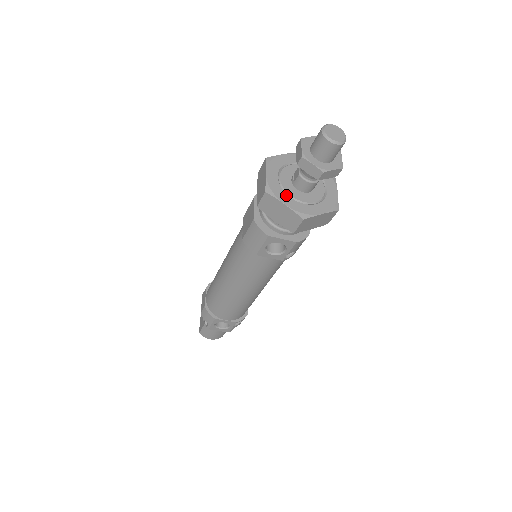
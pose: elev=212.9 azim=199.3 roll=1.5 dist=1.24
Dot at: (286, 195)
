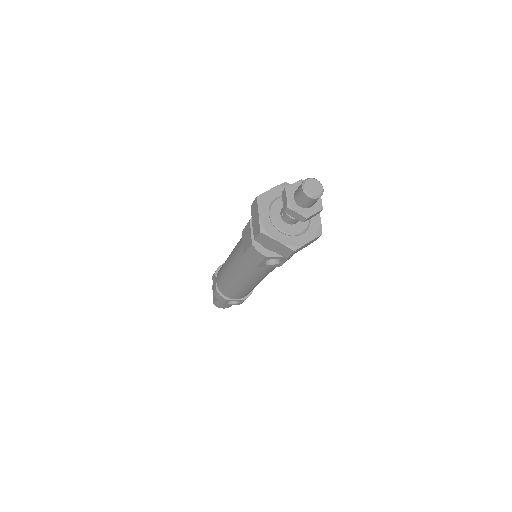
Dot at: (278, 231)
